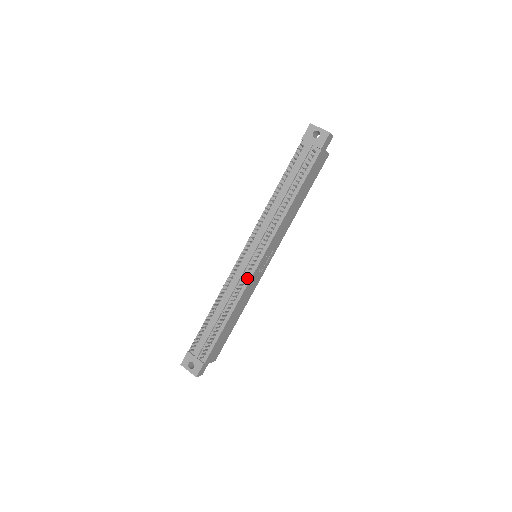
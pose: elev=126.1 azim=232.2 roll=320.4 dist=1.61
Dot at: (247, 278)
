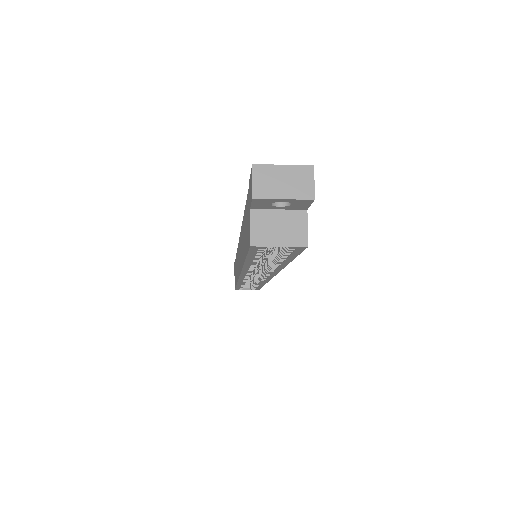
Dot at: occluded
